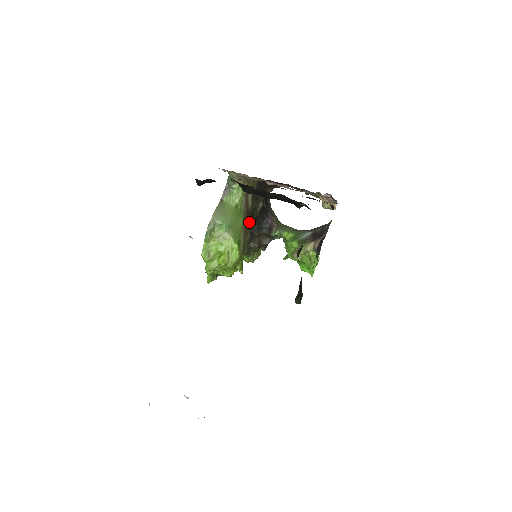
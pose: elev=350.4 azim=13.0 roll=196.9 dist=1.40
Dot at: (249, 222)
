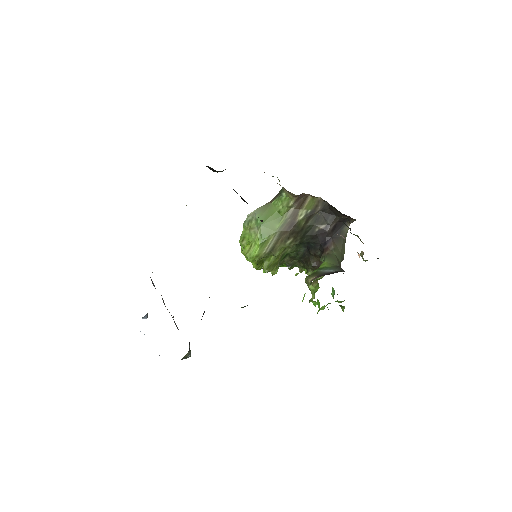
Dot at: (294, 234)
